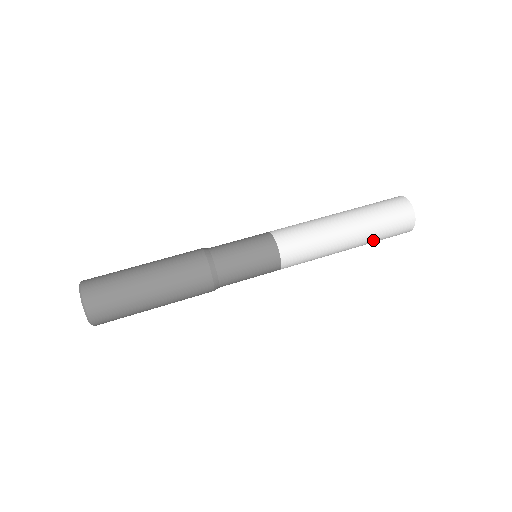
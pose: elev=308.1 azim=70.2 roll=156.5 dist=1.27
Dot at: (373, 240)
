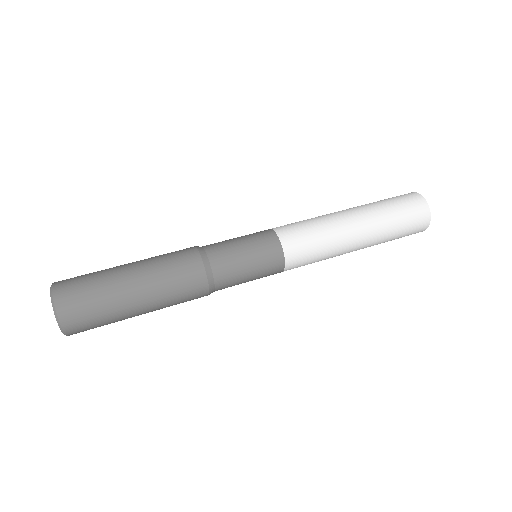
Dot at: (387, 229)
